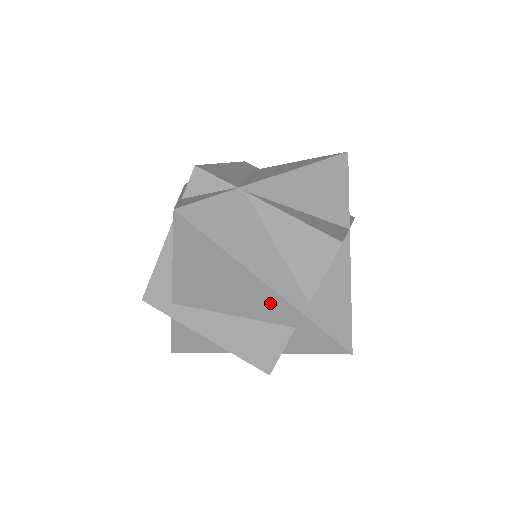
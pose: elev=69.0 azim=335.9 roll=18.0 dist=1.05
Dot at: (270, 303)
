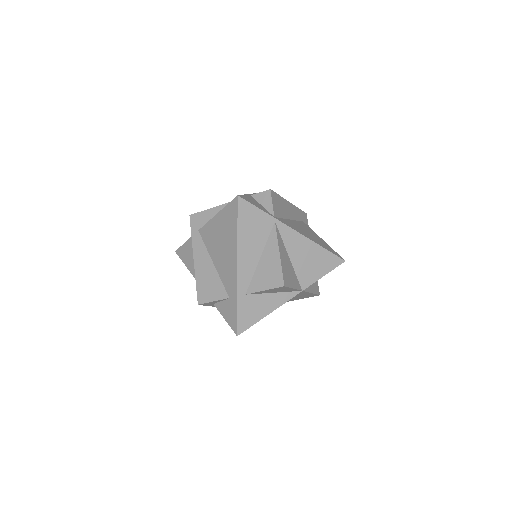
Dot at: (231, 275)
